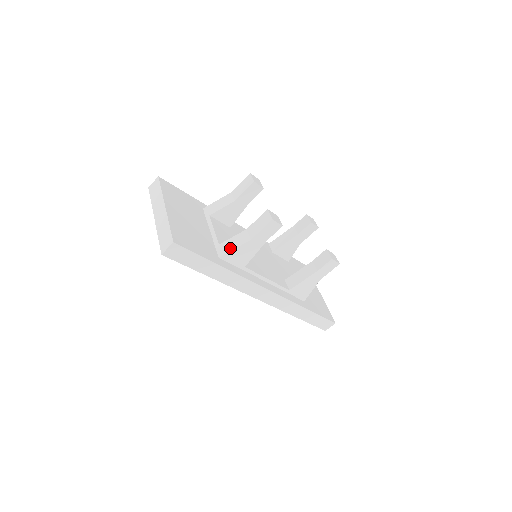
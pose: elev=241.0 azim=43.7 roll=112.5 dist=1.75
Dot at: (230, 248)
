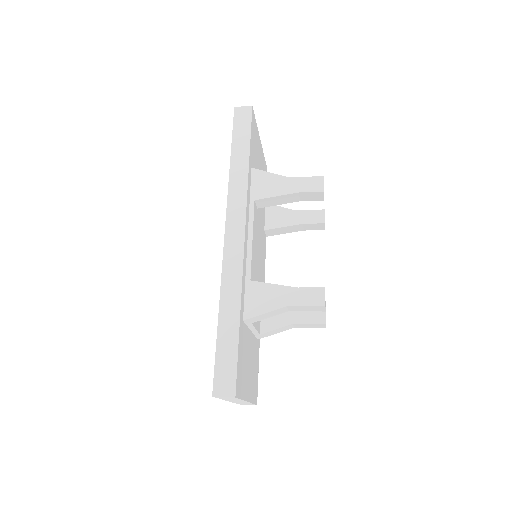
Dot at: occluded
